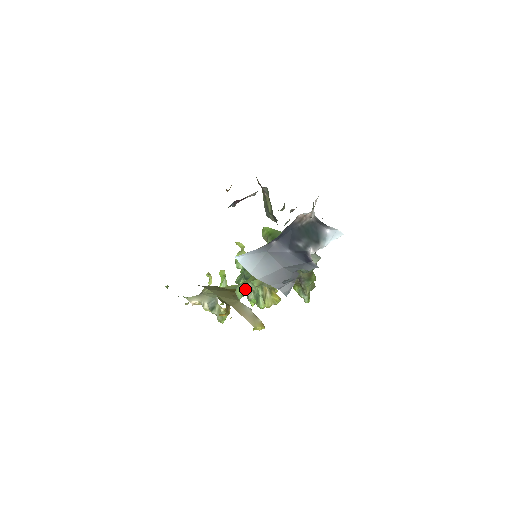
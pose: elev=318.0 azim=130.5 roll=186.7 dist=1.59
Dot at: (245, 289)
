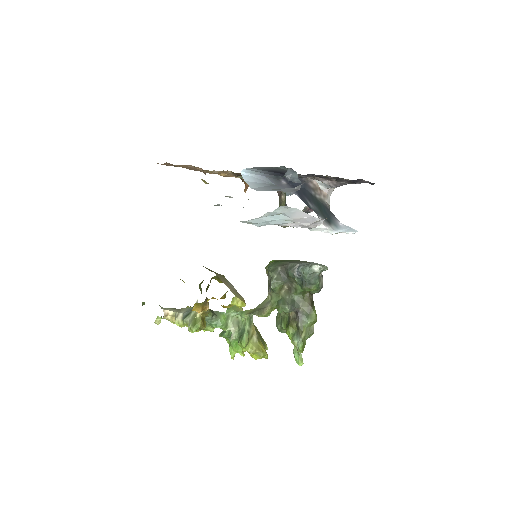
Dot at: (230, 321)
